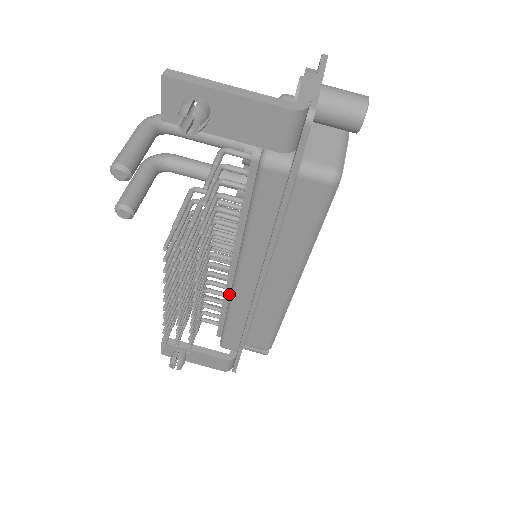
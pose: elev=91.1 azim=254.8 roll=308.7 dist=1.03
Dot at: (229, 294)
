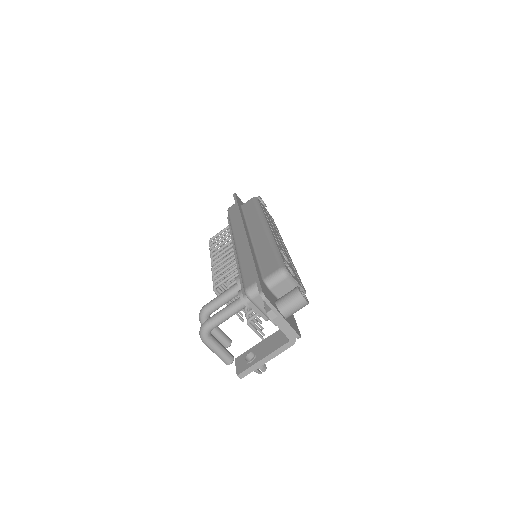
Dot at: occluded
